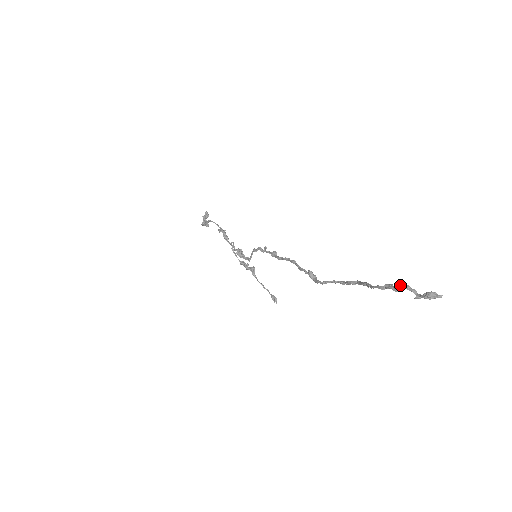
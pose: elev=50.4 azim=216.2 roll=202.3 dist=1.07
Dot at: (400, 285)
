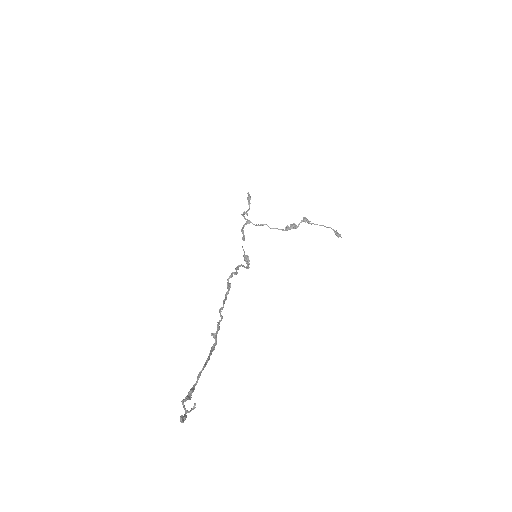
Dot at: (185, 398)
